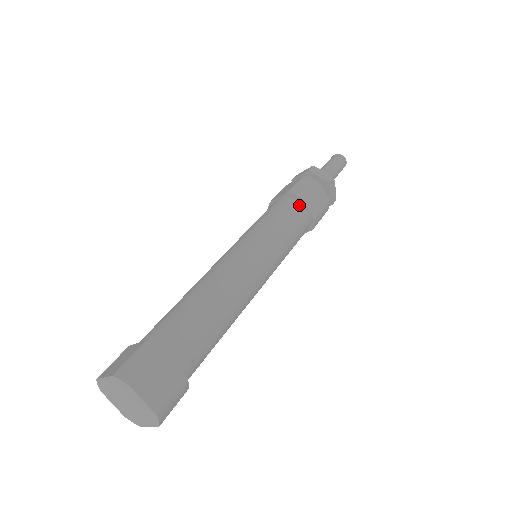
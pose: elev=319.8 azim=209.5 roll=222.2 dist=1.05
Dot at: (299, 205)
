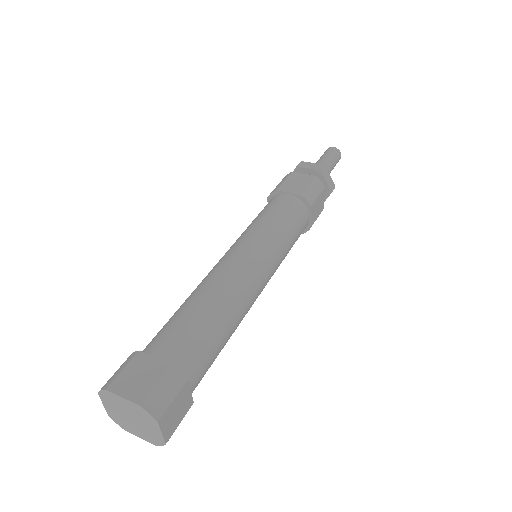
Dot at: (307, 213)
